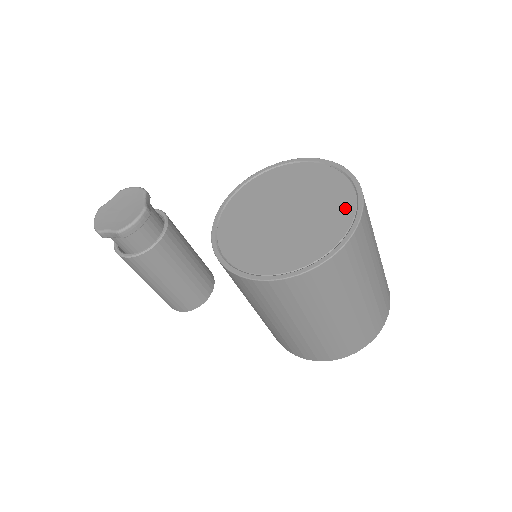
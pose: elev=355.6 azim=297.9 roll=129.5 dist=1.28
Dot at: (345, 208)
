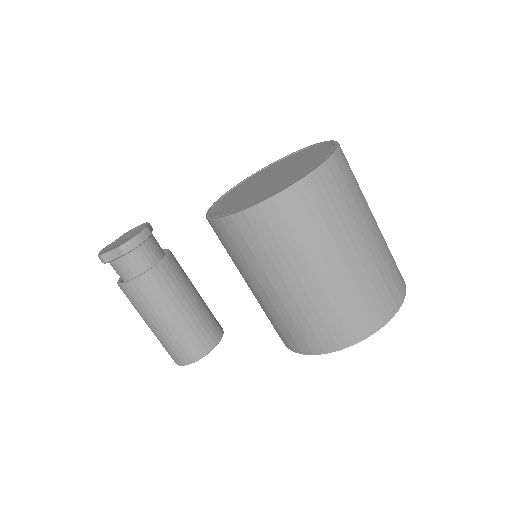
Dot at: (323, 152)
